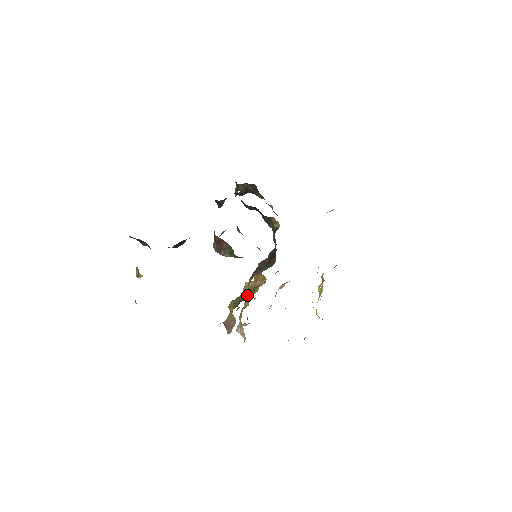
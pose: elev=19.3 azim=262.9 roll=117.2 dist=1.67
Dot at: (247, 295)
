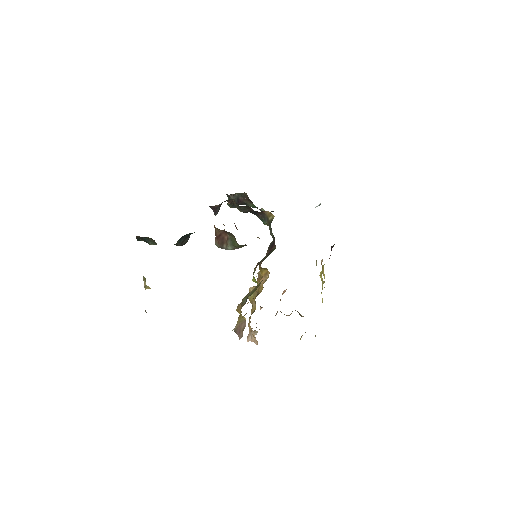
Dot at: (253, 290)
